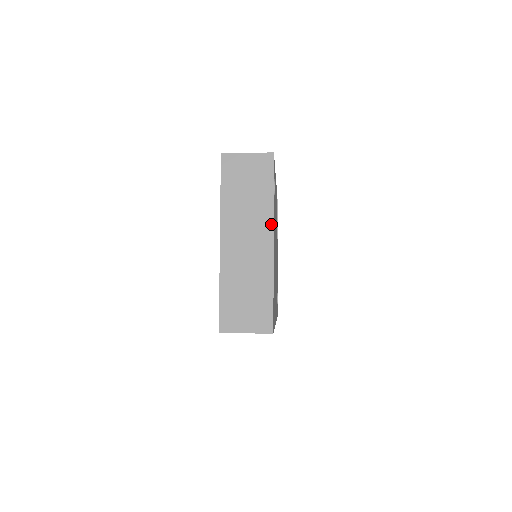
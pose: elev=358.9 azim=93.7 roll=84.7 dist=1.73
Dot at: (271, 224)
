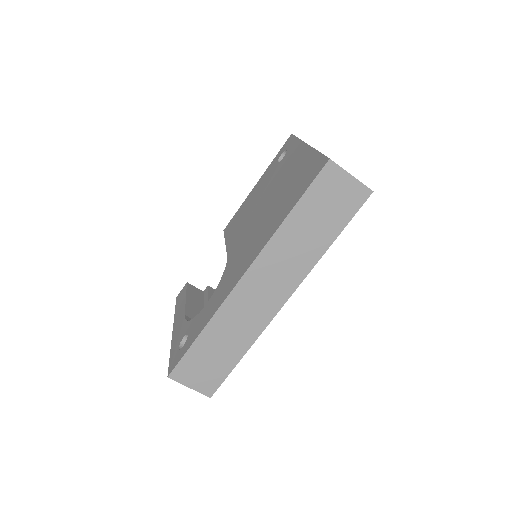
Dot at: occluded
